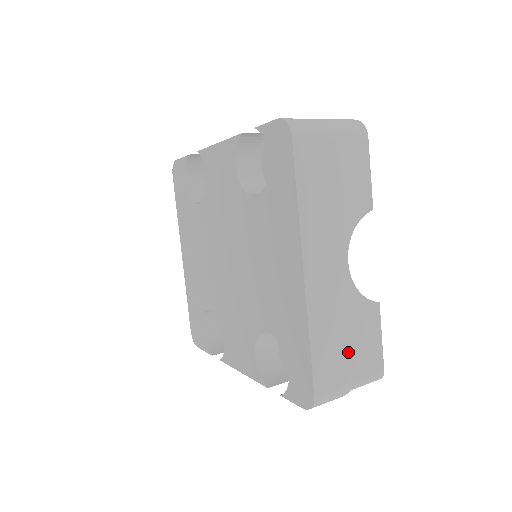
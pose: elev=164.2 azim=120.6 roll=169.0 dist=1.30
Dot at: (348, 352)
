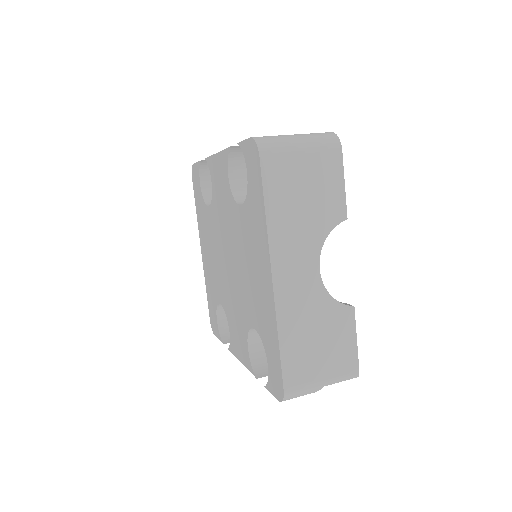
Dot at: (319, 352)
